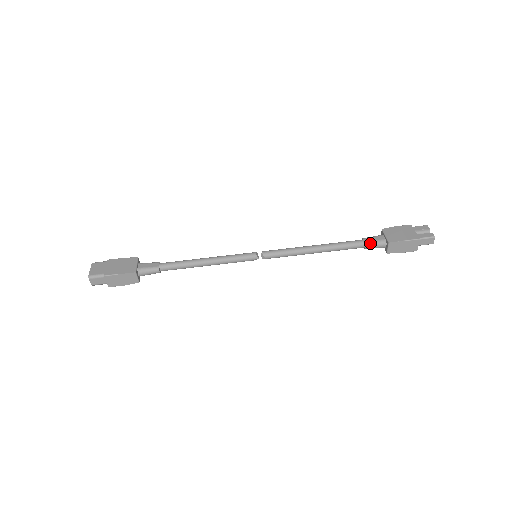
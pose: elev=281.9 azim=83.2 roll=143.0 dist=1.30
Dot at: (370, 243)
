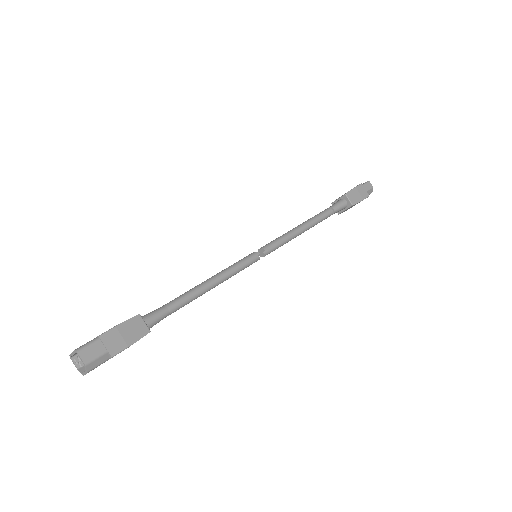
Dot at: (334, 205)
